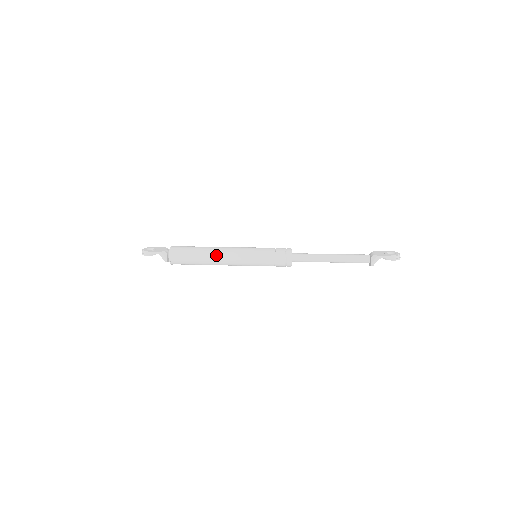
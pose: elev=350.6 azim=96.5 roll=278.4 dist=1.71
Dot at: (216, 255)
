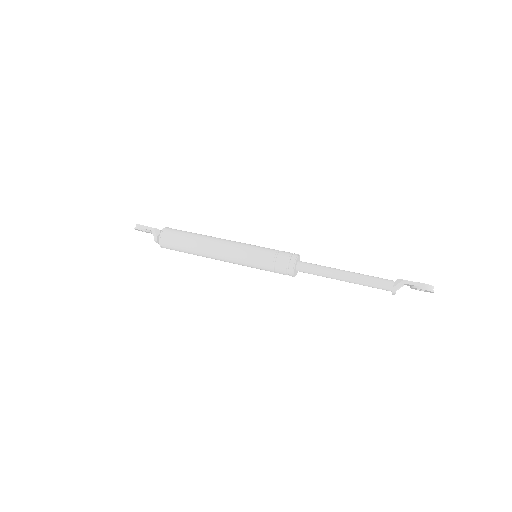
Dot at: (211, 242)
